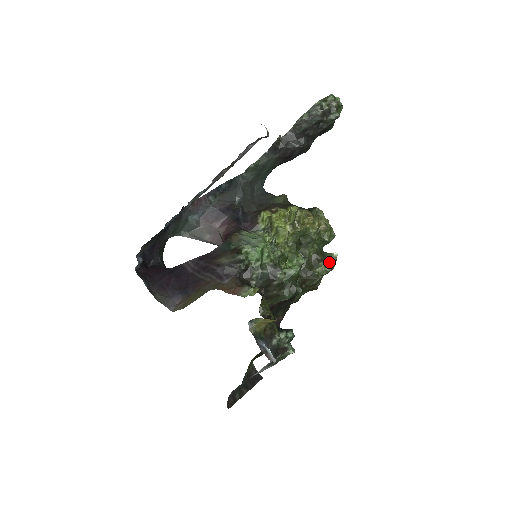
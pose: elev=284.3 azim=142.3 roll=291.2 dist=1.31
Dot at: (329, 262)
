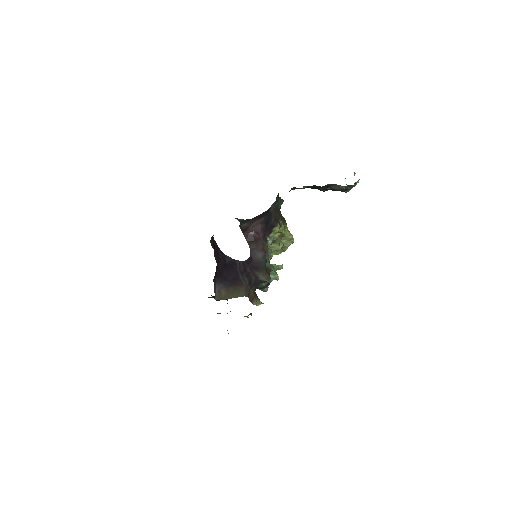
Dot at: occluded
